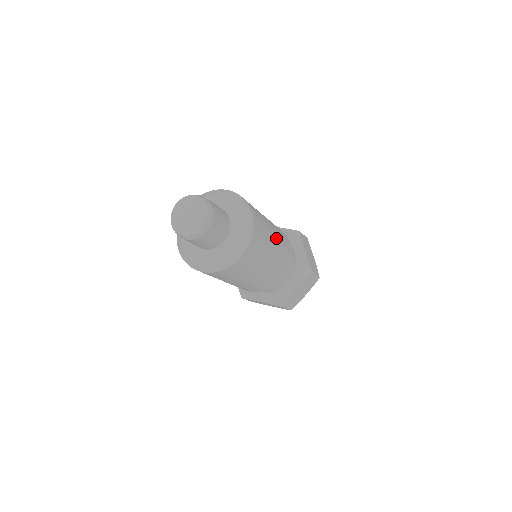
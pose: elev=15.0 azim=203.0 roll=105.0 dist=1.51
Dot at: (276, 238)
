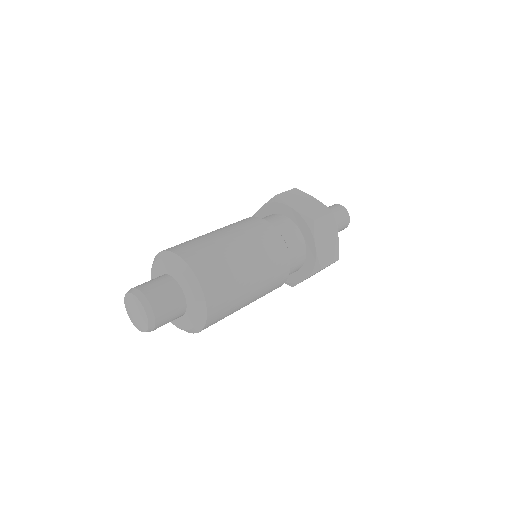
Dot at: (255, 280)
